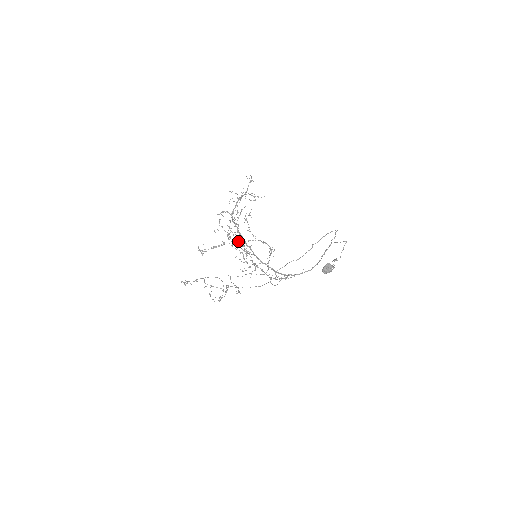
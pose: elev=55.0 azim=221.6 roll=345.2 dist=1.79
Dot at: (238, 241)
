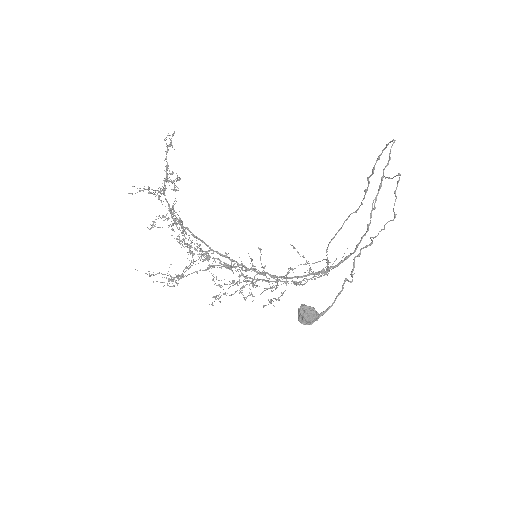
Dot at: (206, 252)
